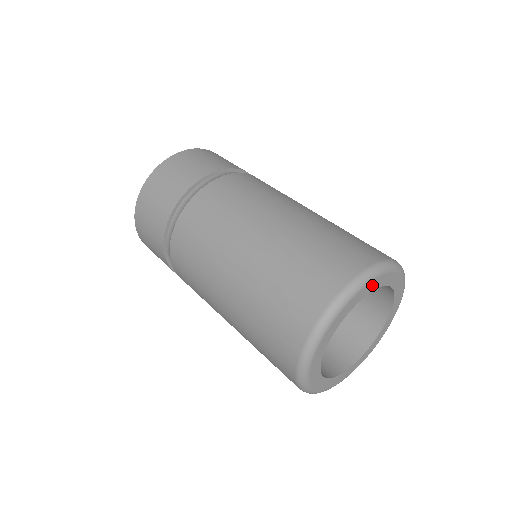
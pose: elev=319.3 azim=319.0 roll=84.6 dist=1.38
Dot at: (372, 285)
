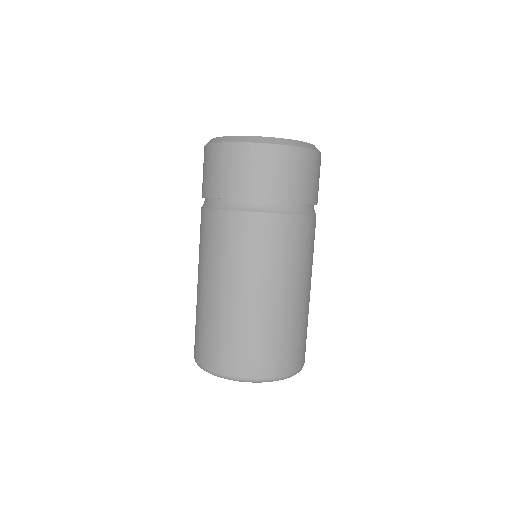
Dot at: occluded
